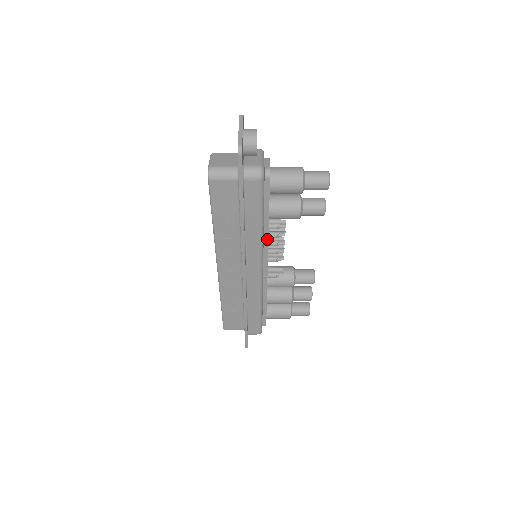
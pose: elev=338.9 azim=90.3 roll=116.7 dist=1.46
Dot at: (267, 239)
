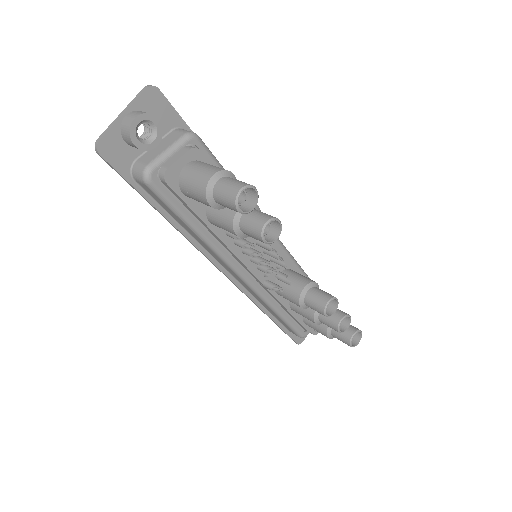
Dot at: (227, 247)
